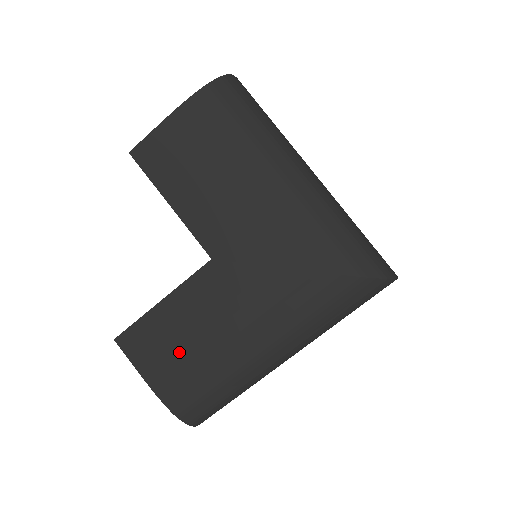
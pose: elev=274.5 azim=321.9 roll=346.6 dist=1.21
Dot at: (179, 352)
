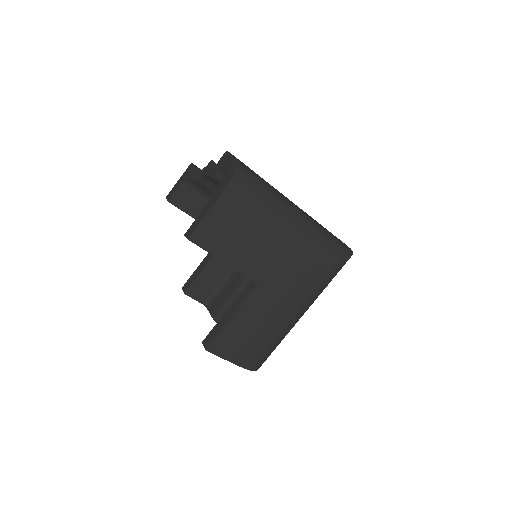
Dot at: (249, 340)
